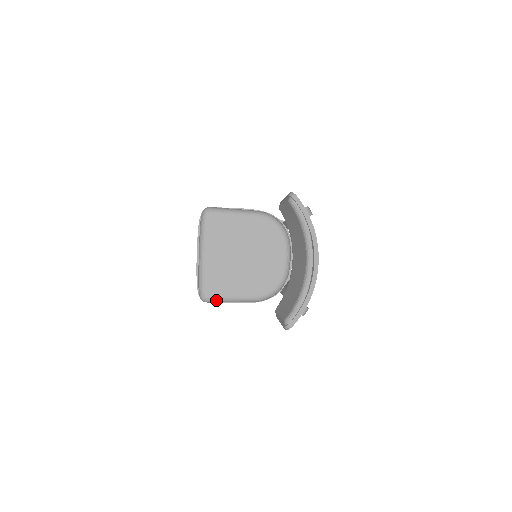
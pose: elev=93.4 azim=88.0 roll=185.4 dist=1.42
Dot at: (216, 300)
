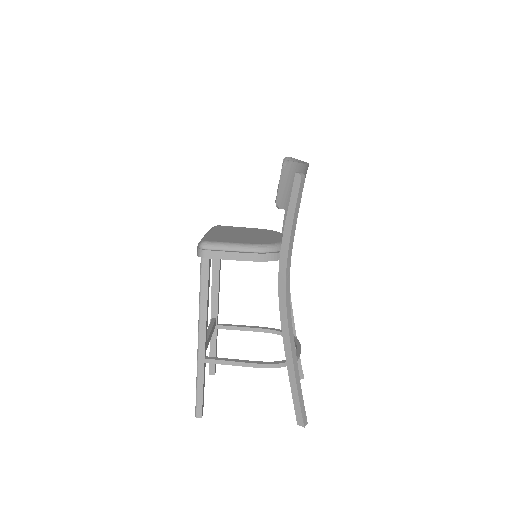
Dot at: (215, 244)
